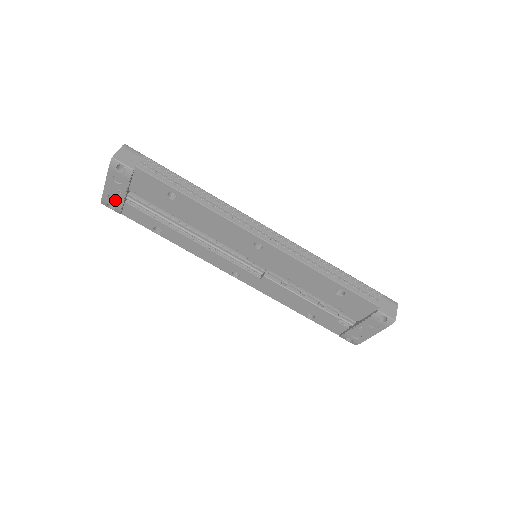
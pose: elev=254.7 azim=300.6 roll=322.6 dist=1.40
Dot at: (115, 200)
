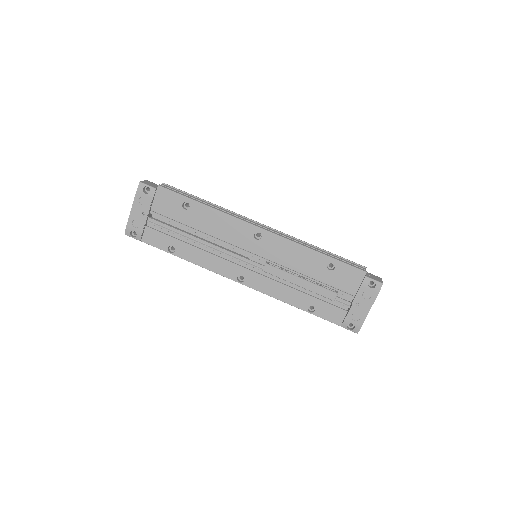
Dot at: (138, 225)
